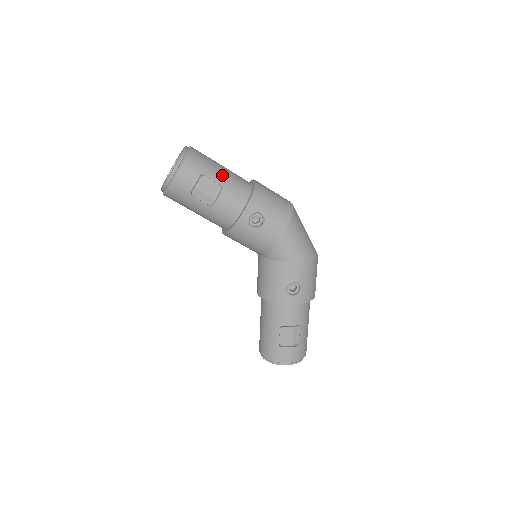
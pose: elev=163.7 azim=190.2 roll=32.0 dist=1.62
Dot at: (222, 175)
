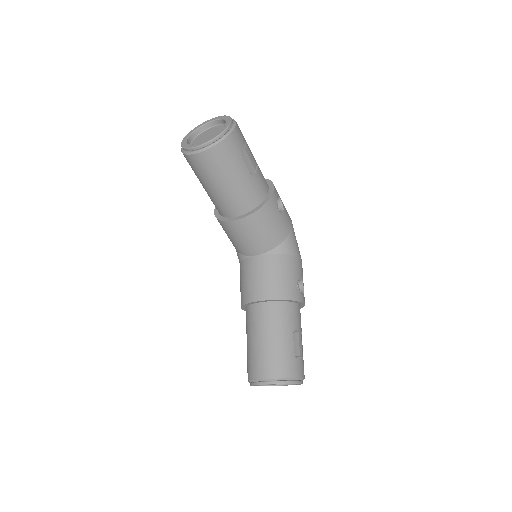
Dot at: occluded
